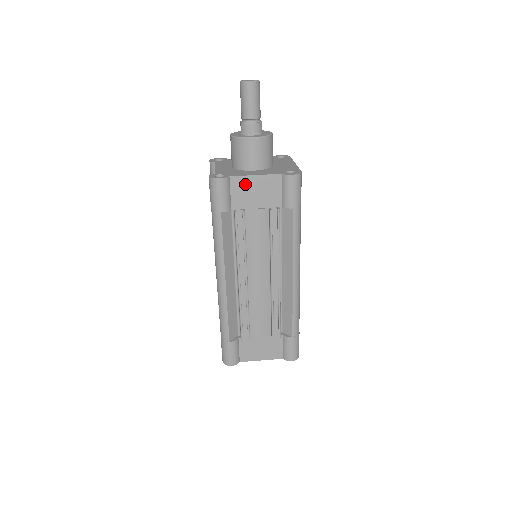
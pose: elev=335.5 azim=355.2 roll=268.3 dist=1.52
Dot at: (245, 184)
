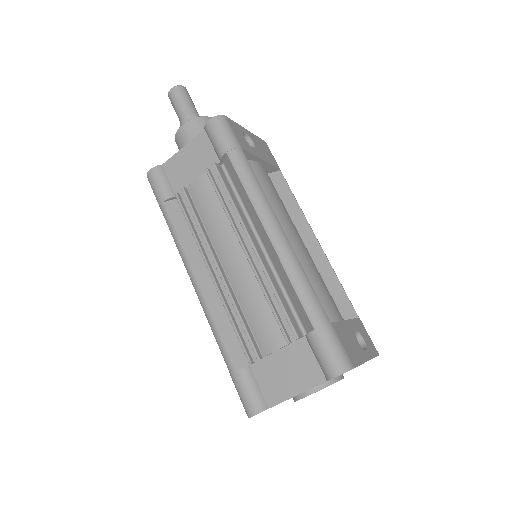
Dot at: (177, 163)
